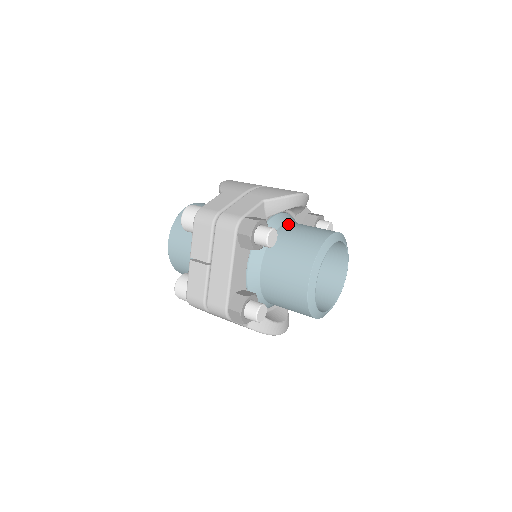
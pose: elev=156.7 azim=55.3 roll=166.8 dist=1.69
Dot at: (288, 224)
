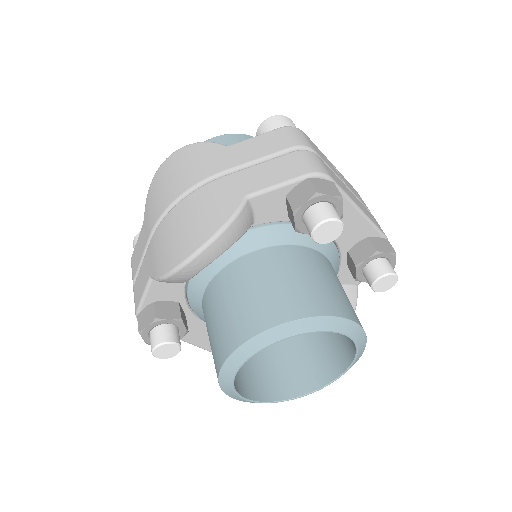
Dot at: (214, 282)
